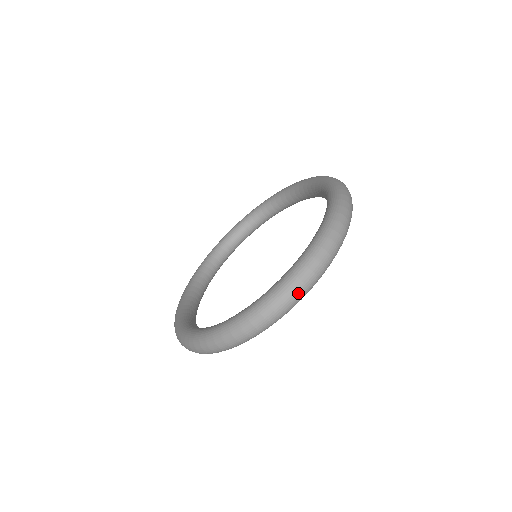
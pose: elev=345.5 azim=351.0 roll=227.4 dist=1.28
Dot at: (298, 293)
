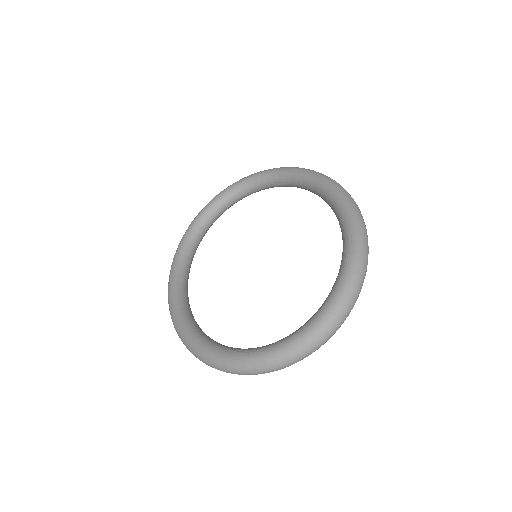
Dot at: (325, 340)
